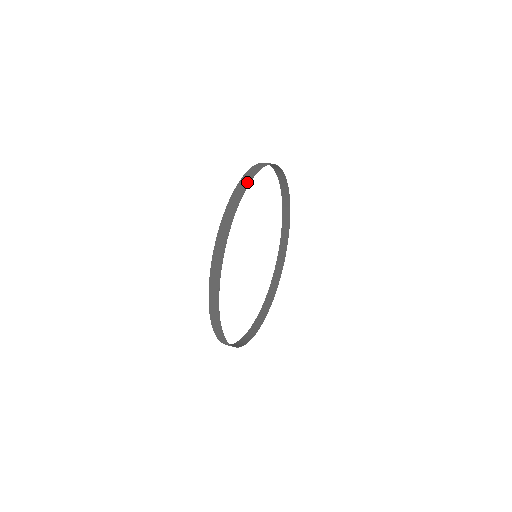
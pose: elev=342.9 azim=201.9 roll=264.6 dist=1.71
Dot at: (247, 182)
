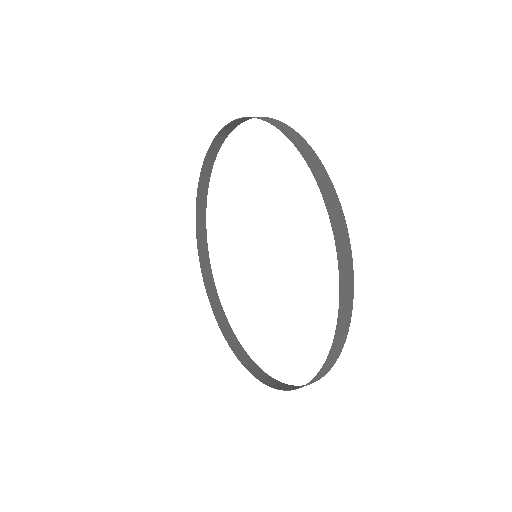
Dot at: (320, 166)
